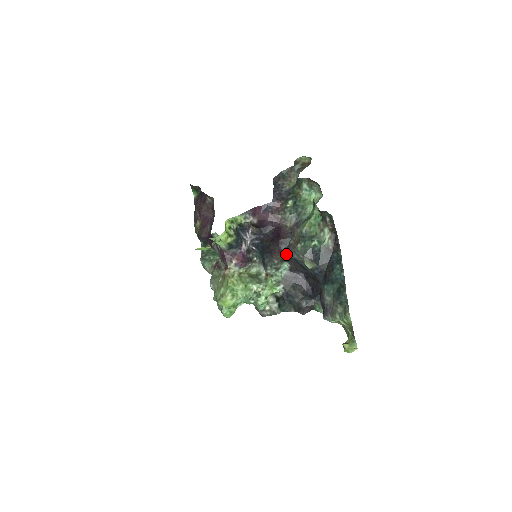
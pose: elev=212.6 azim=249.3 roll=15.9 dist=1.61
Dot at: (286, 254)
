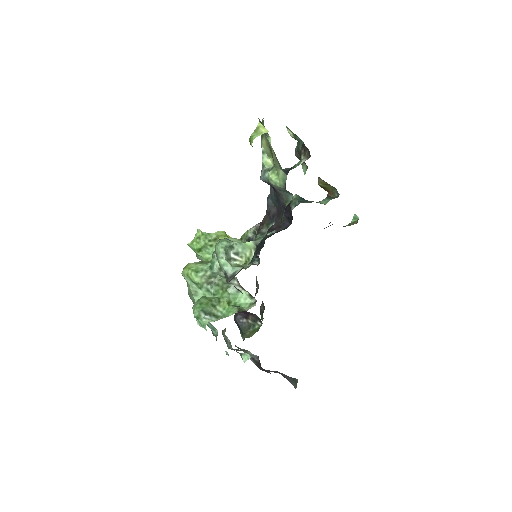
Dot at: occluded
